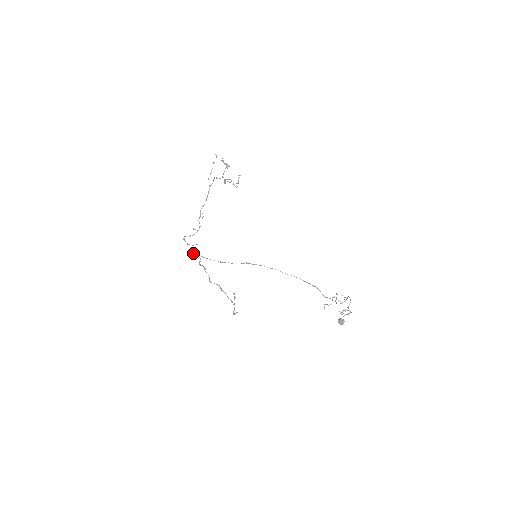
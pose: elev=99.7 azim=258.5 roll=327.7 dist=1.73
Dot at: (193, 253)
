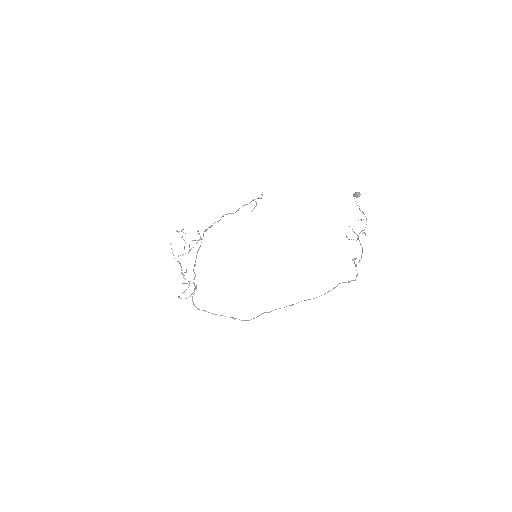
Dot at: (197, 308)
